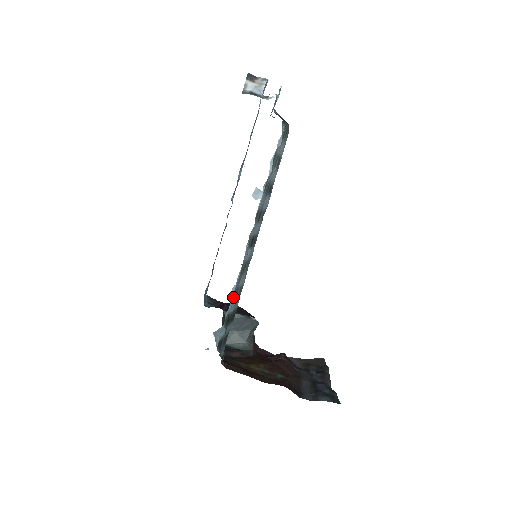
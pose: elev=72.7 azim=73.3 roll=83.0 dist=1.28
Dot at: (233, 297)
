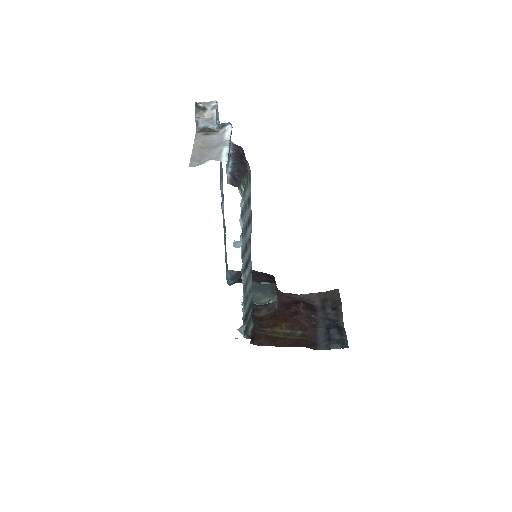
Dot at: (244, 306)
